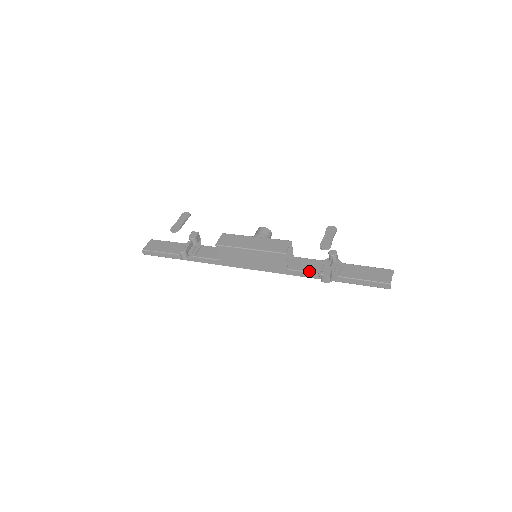
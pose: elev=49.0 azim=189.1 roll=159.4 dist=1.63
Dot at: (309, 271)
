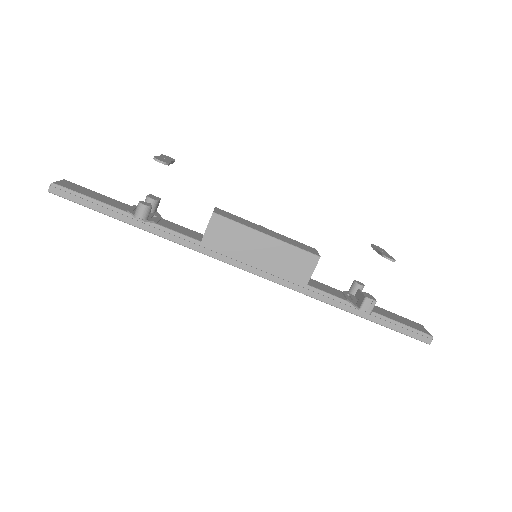
Dot at: (335, 295)
